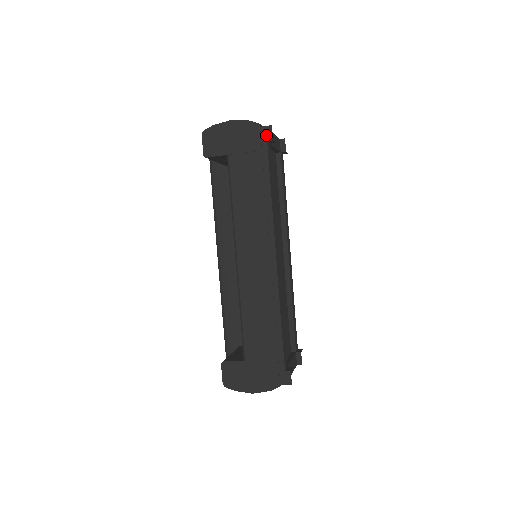
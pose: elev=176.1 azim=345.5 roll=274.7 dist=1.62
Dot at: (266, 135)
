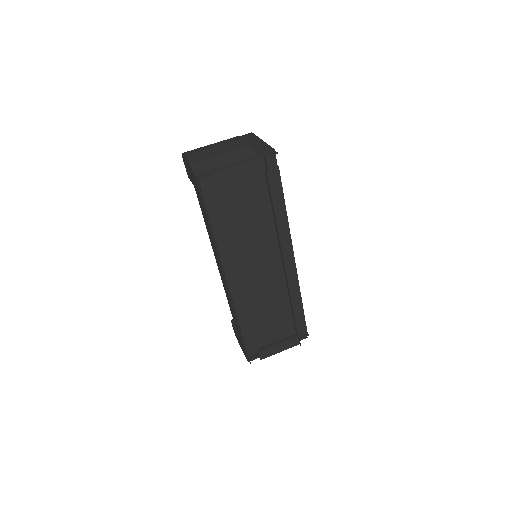
Dot at: (199, 185)
